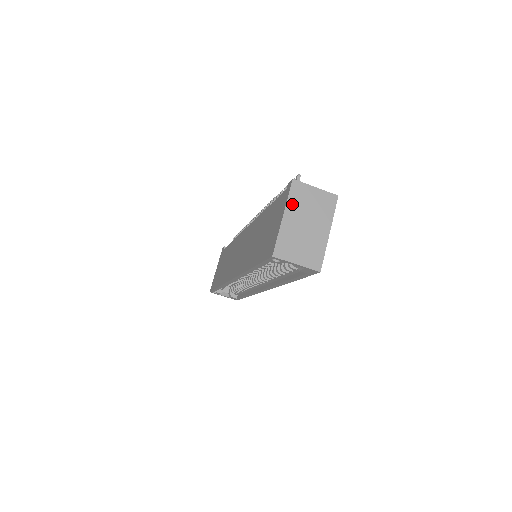
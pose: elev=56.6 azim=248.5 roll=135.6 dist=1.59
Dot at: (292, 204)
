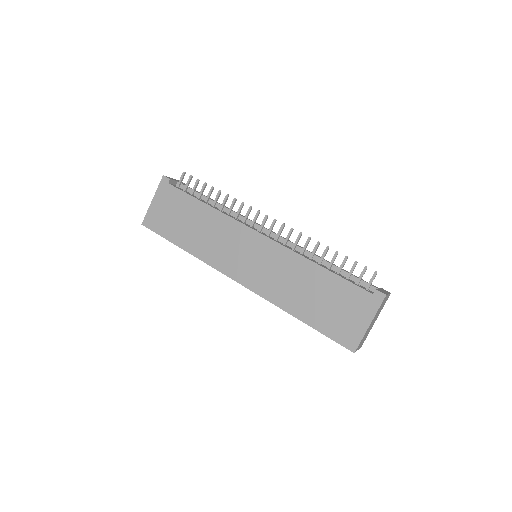
Dot at: occluded
